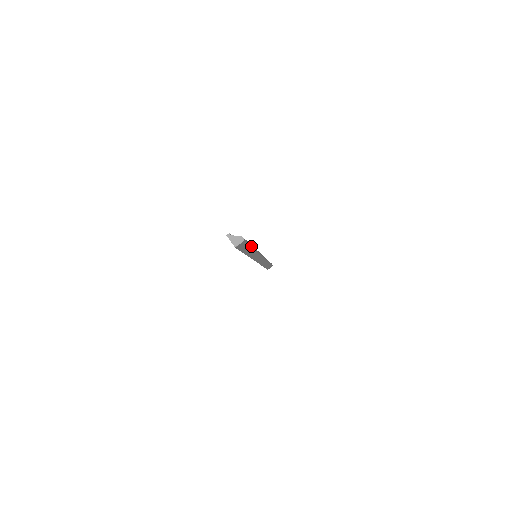
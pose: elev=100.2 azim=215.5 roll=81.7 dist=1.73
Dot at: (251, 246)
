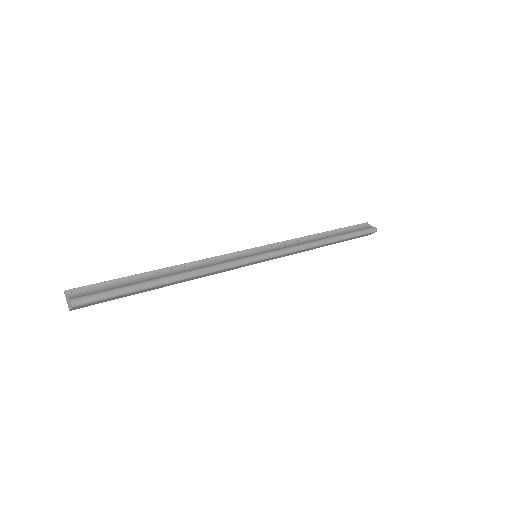
Dot at: (147, 286)
